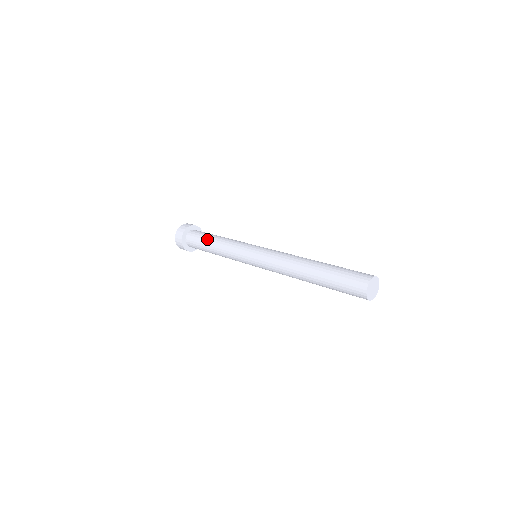
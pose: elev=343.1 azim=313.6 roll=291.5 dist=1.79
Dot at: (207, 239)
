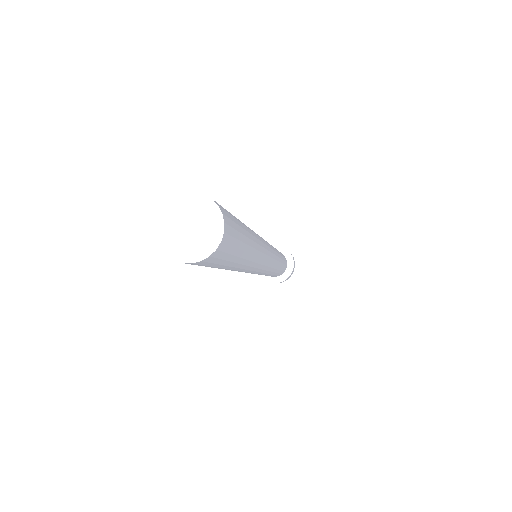
Dot at: occluded
